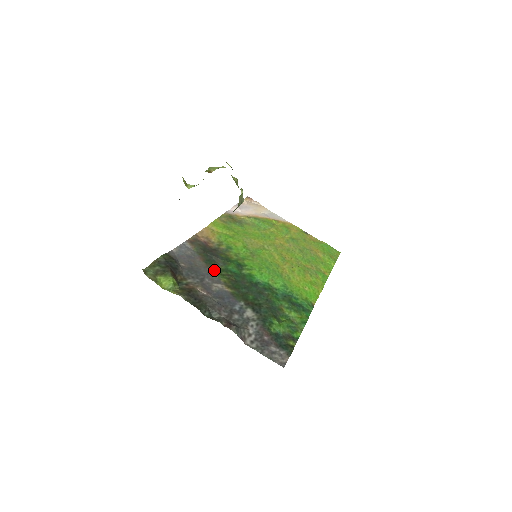
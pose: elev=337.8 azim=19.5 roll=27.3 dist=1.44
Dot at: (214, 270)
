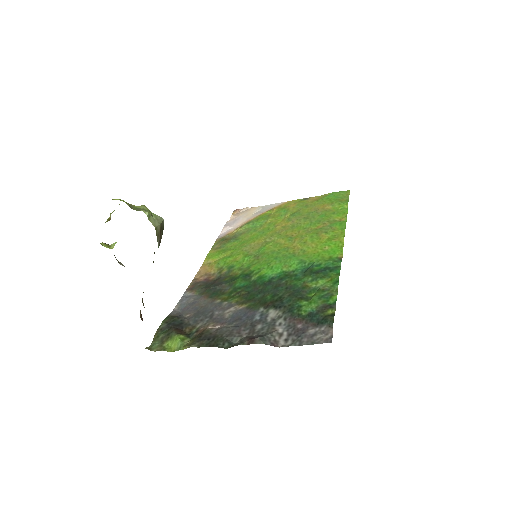
Dot at: (222, 298)
